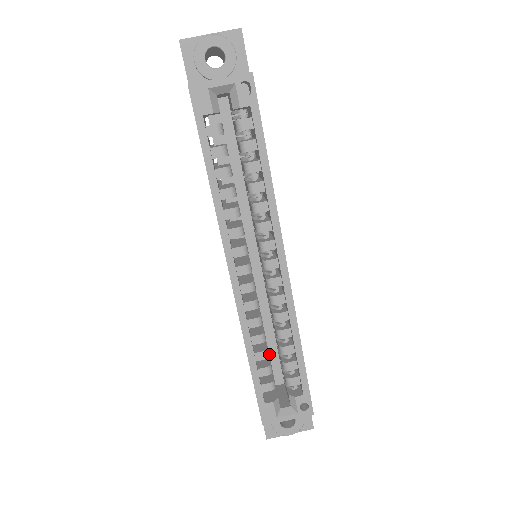
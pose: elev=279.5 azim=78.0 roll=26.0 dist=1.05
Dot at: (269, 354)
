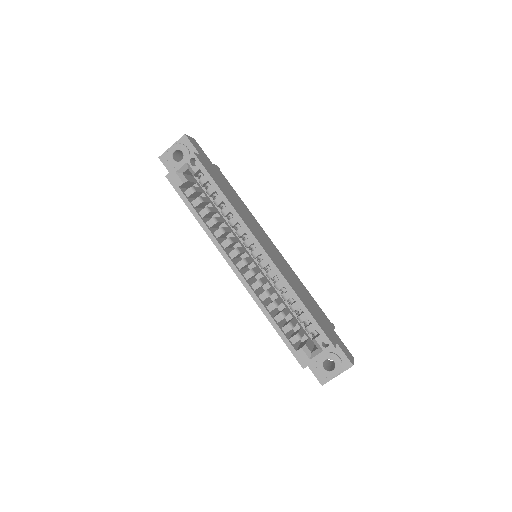
Dot at: (299, 321)
